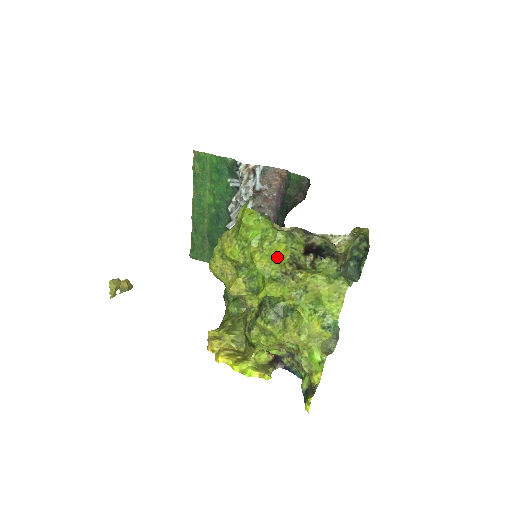
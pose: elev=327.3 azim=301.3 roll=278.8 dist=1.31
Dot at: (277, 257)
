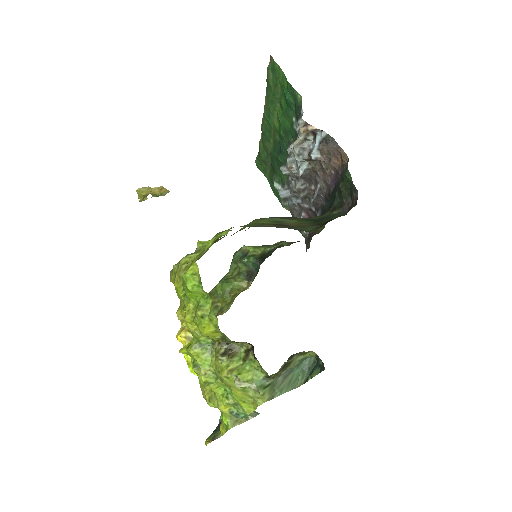
Dot at: (203, 334)
